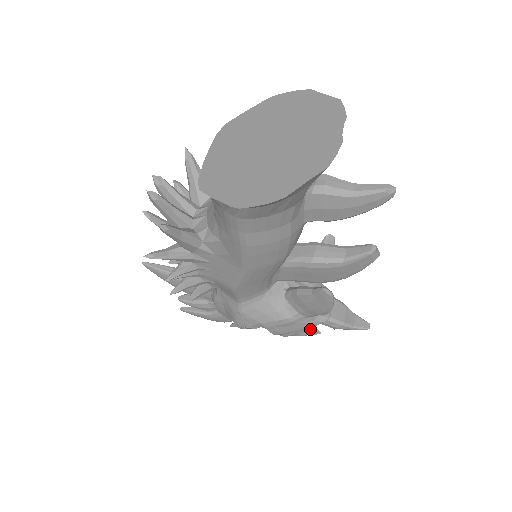
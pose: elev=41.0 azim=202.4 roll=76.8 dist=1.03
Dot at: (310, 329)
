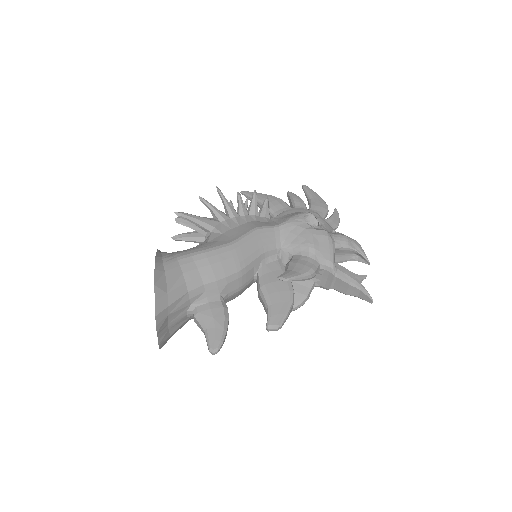
Dot at: (362, 258)
